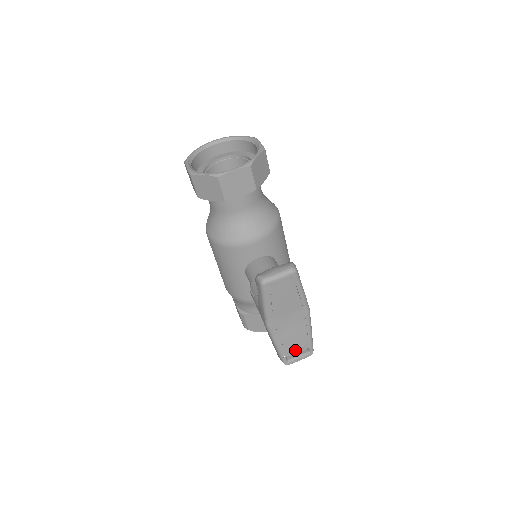
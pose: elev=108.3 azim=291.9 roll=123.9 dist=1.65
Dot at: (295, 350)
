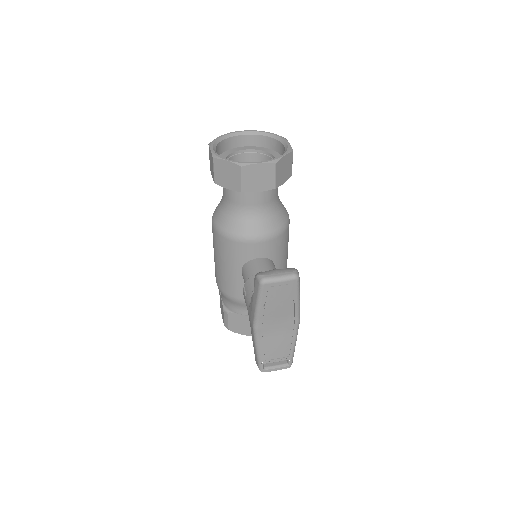
Dot at: (275, 359)
